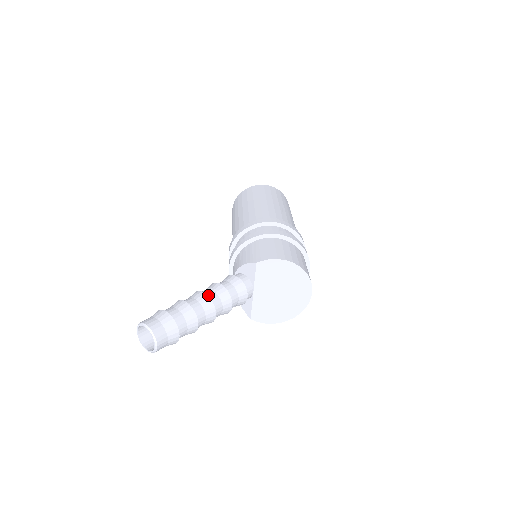
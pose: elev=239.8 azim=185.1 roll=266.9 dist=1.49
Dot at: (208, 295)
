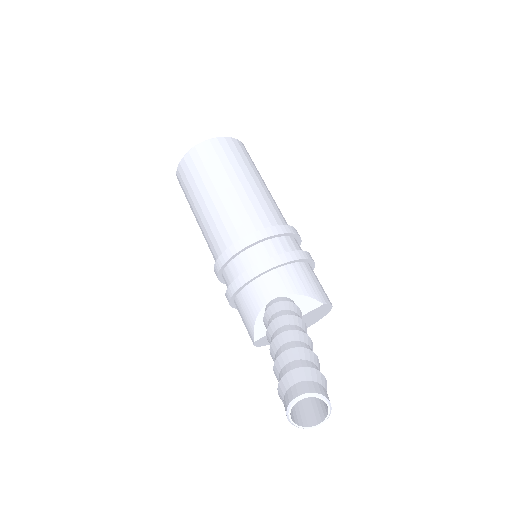
Dot at: occluded
